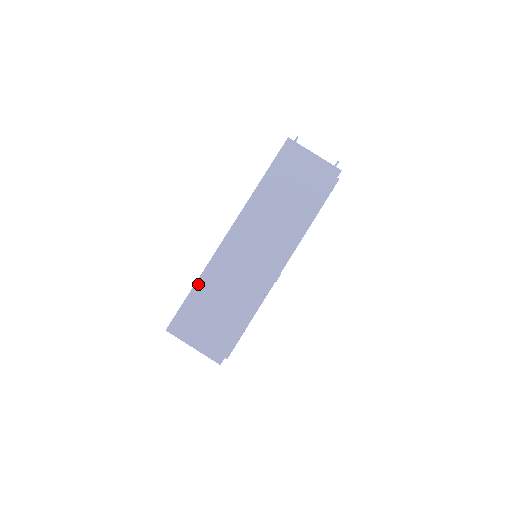
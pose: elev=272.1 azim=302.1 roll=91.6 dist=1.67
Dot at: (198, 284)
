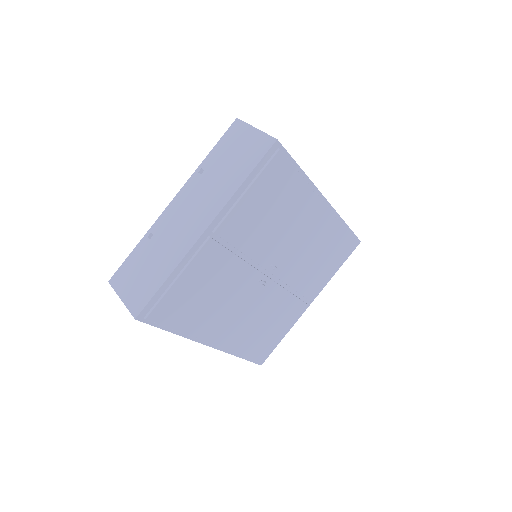
Dot at: occluded
